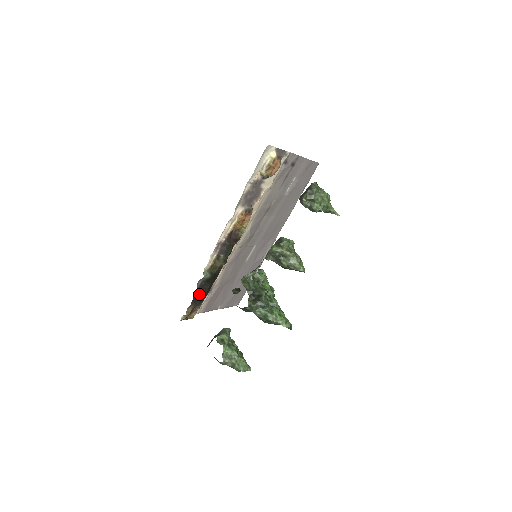
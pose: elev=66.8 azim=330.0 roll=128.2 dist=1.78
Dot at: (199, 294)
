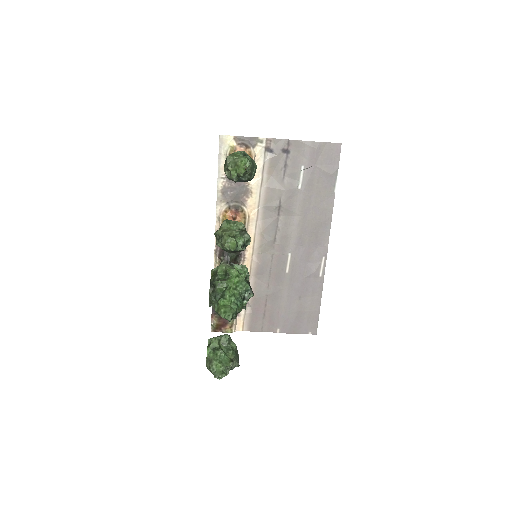
Dot at: occluded
